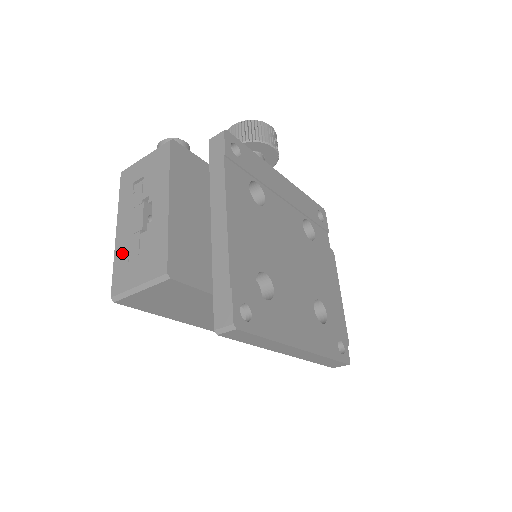
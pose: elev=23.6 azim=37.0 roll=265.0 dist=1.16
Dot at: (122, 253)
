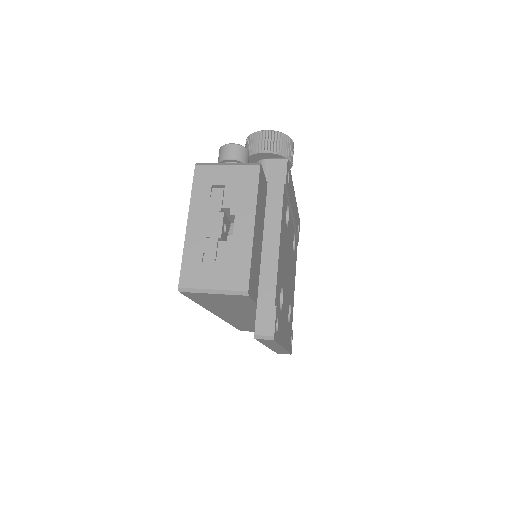
Dot at: (194, 250)
